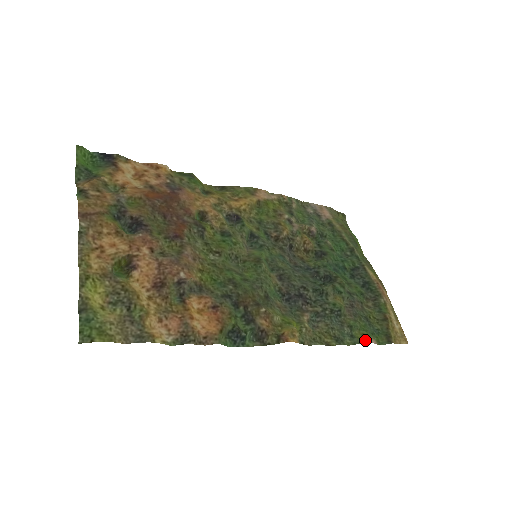
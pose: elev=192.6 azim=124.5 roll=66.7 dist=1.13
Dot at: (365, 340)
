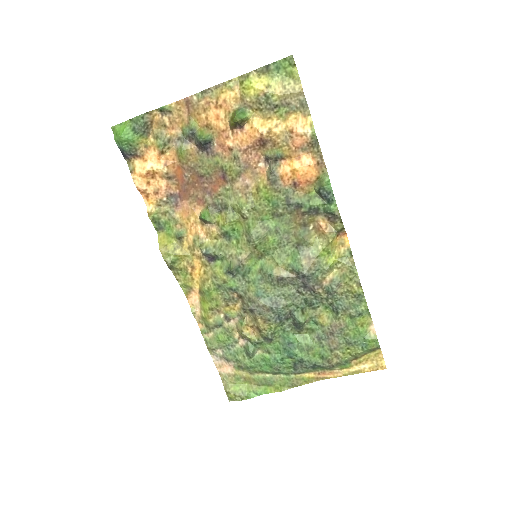
Dot at: (368, 320)
